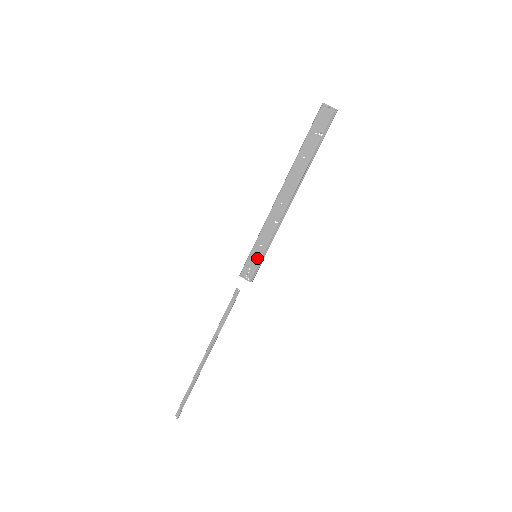
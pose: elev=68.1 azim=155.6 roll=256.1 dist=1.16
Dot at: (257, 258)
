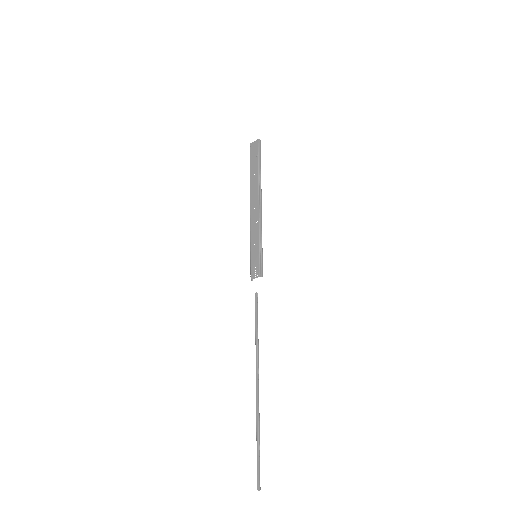
Dot at: (256, 255)
